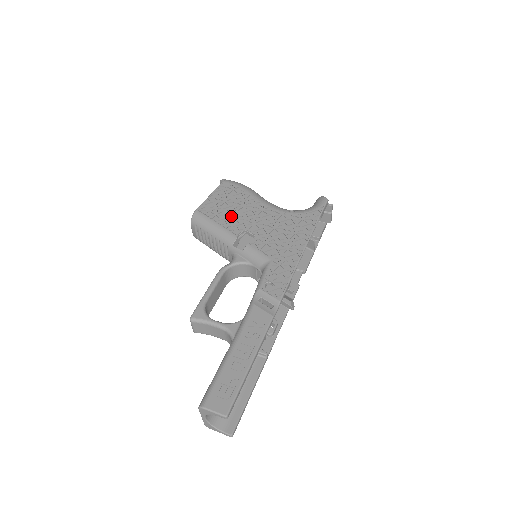
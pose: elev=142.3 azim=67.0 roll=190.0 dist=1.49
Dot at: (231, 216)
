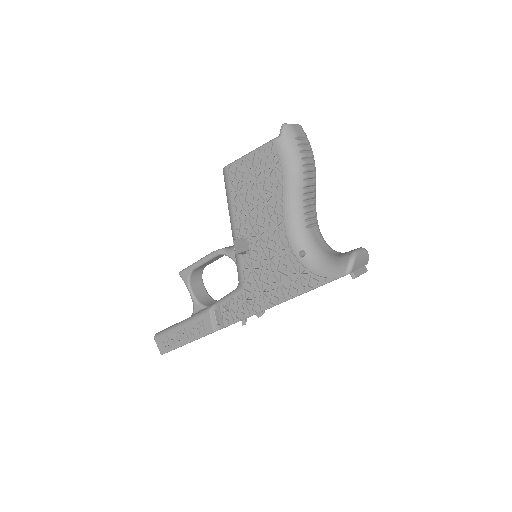
Dot at: (246, 208)
